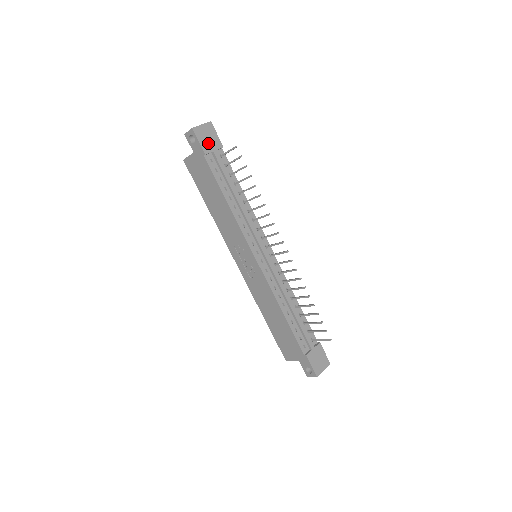
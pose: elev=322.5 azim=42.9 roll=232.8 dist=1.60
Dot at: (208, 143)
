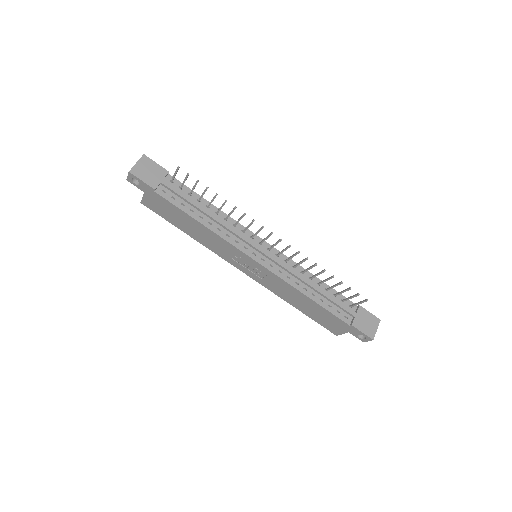
Dot at: (152, 177)
